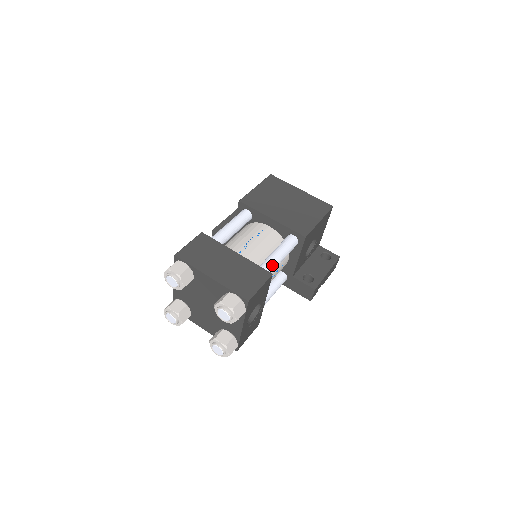
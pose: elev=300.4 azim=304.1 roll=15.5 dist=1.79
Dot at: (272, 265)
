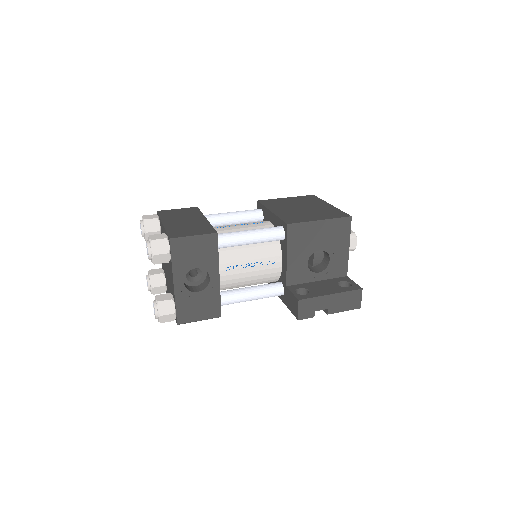
Dot at: (232, 235)
